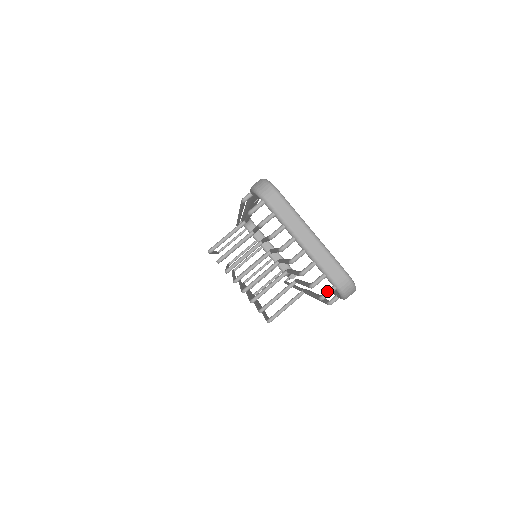
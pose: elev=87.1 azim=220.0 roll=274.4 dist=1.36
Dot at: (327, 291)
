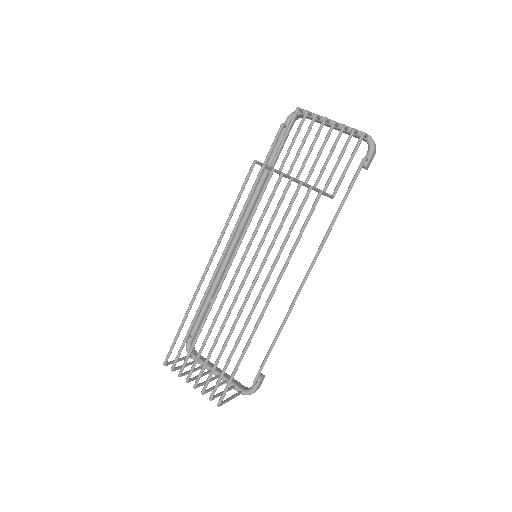
Dot at: occluded
